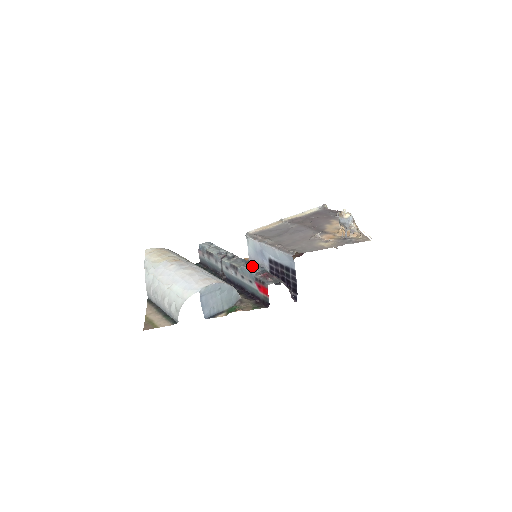
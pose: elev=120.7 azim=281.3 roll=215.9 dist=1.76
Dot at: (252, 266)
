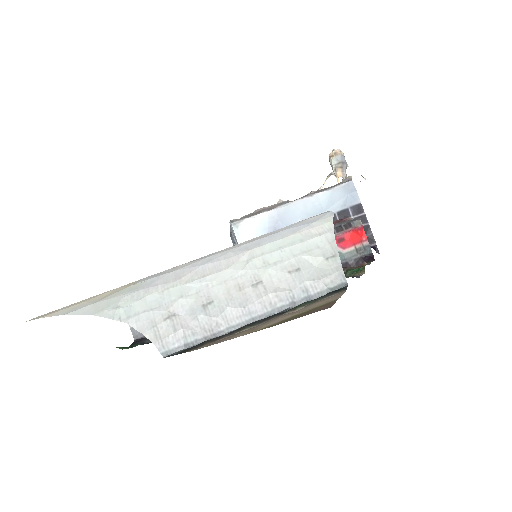
Dot at: occluded
